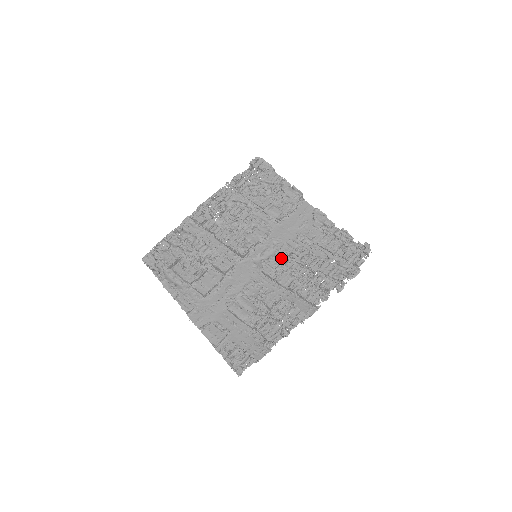
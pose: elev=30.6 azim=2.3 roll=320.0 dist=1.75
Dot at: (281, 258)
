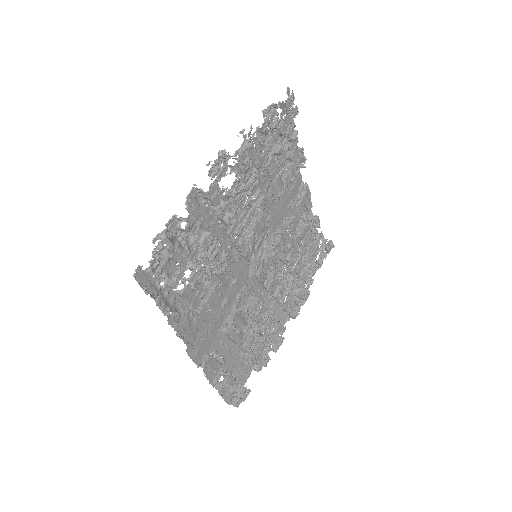
Dot at: (276, 260)
